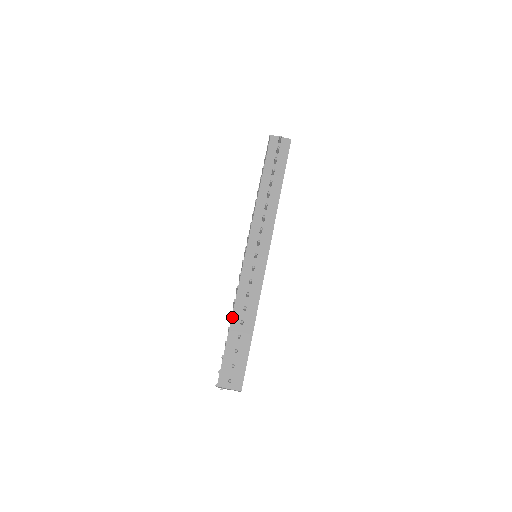
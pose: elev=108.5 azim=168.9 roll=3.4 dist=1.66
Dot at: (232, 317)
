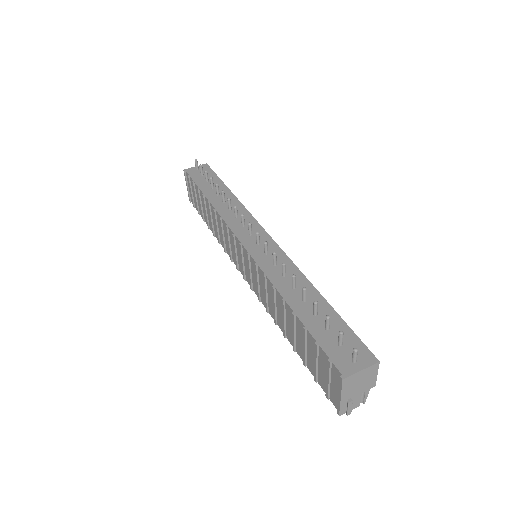
Dot at: (287, 302)
